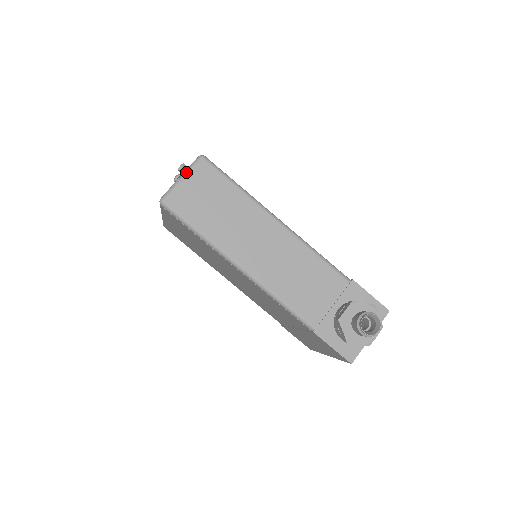
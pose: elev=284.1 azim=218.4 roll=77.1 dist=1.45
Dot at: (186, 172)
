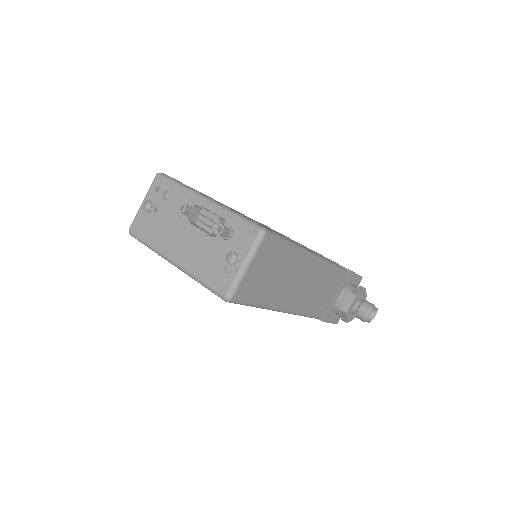
Dot at: (251, 258)
